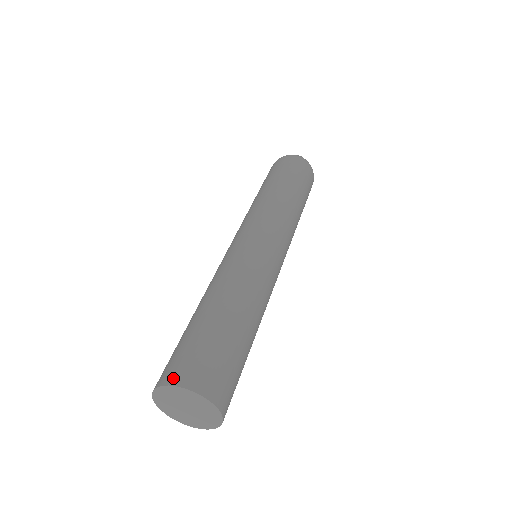
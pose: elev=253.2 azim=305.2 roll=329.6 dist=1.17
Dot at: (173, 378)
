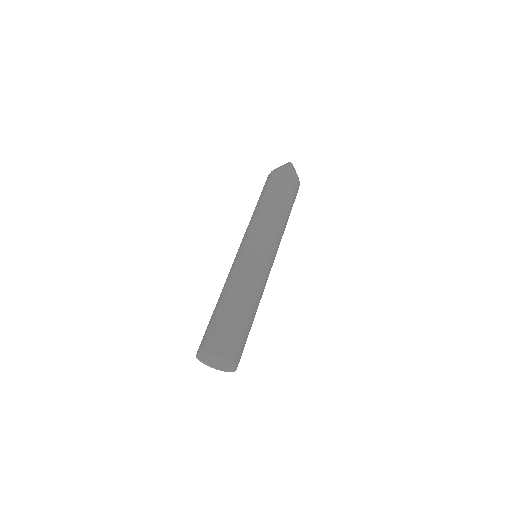
Dot at: (224, 353)
